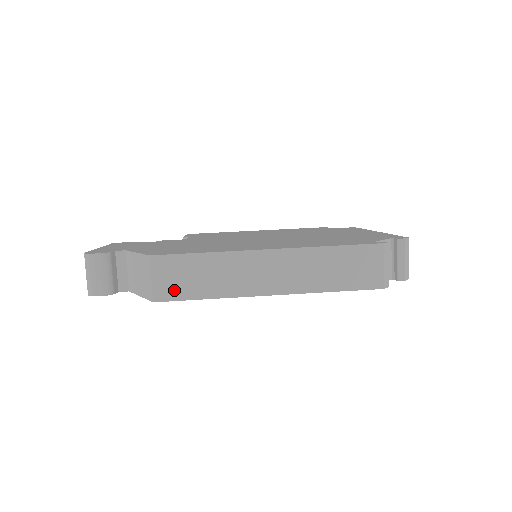
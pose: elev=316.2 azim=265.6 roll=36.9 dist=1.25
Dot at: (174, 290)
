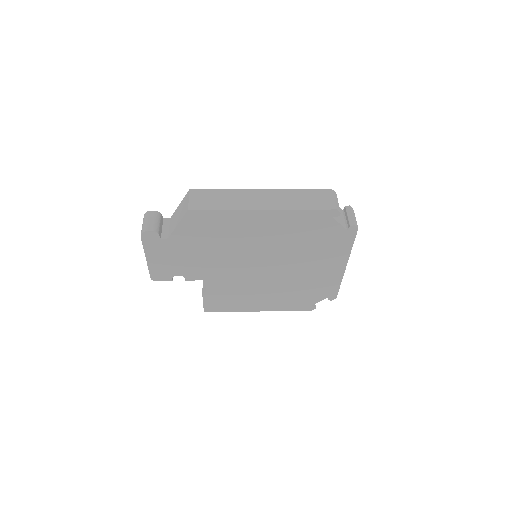
Dot at: (202, 205)
